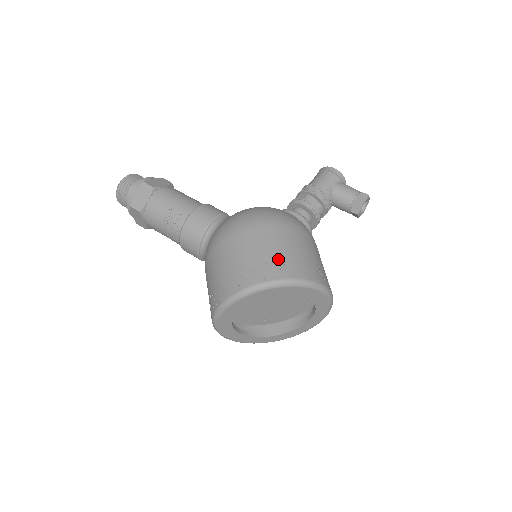
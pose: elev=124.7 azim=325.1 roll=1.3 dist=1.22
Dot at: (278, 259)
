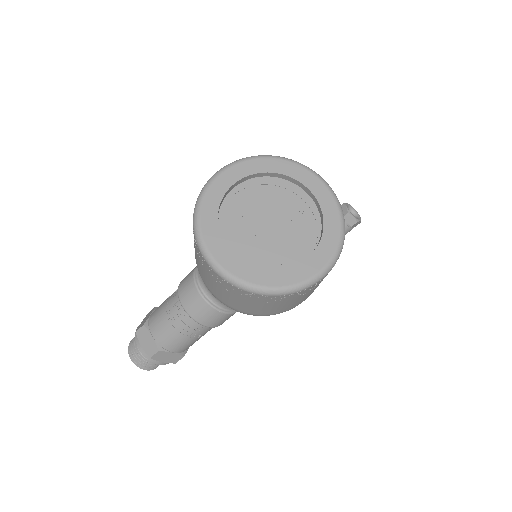
Dot at: occluded
